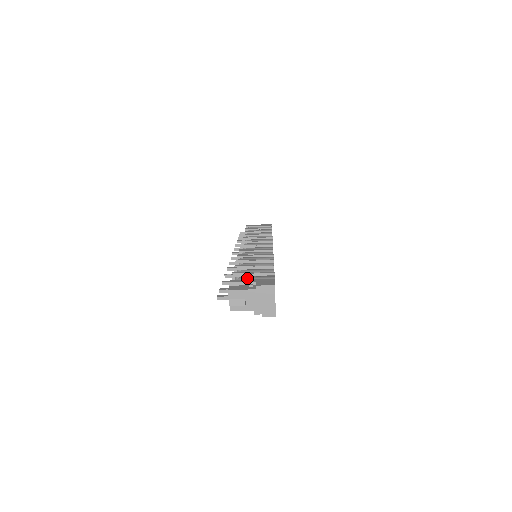
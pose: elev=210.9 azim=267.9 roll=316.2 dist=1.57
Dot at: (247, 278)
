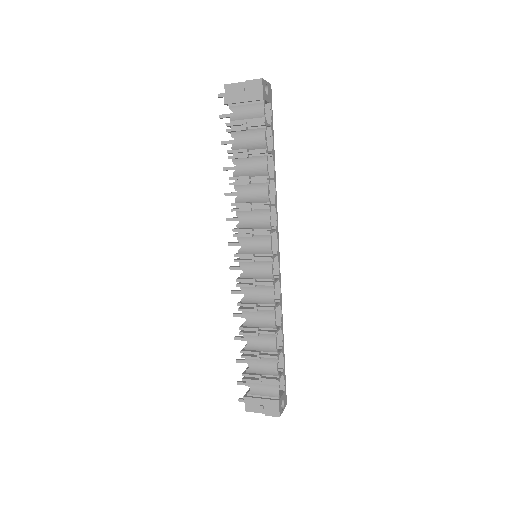
Dot at: (256, 393)
